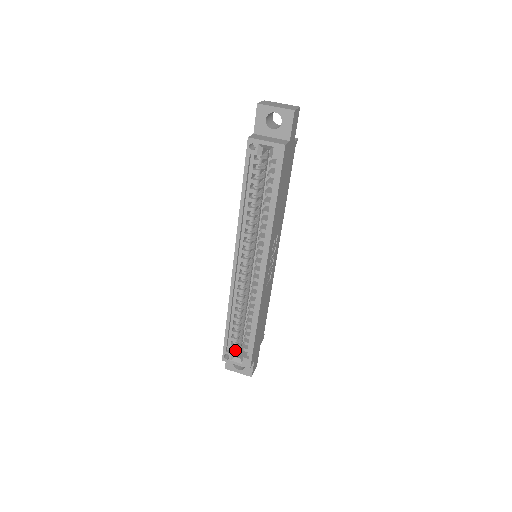
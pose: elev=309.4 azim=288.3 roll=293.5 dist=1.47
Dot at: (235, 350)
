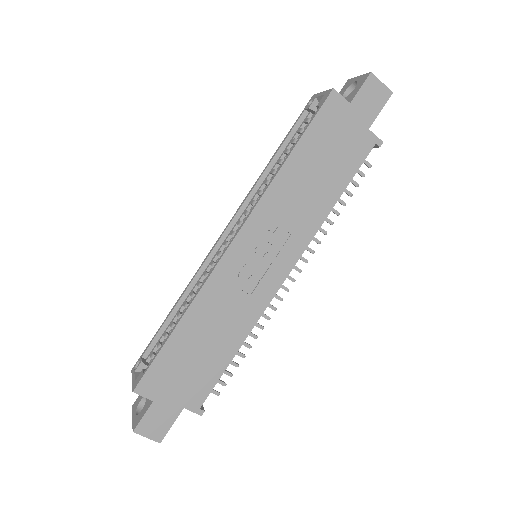
Dot at: occluded
